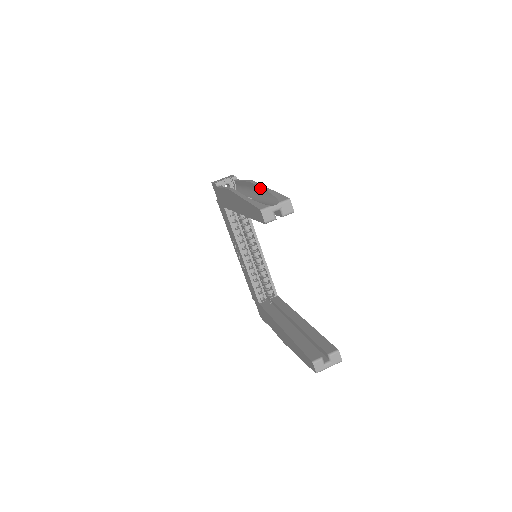
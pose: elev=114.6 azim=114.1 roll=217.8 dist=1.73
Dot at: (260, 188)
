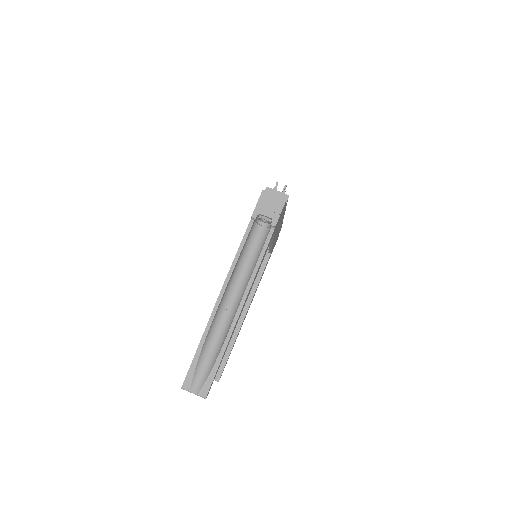
Dot at: (228, 331)
